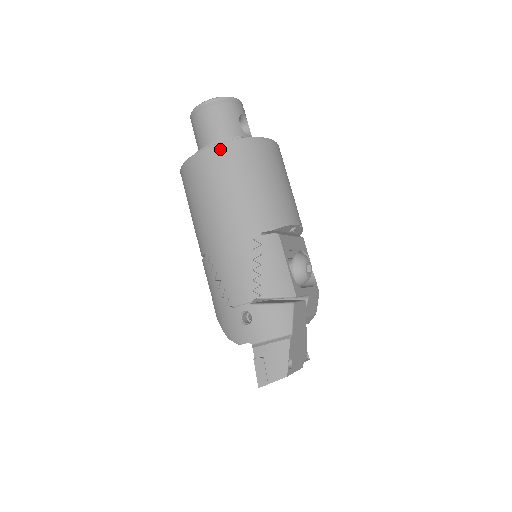
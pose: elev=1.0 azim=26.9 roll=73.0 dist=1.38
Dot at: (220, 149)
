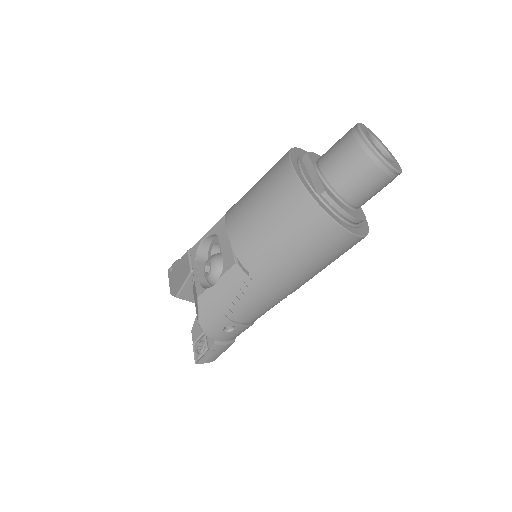
Dot at: (356, 241)
